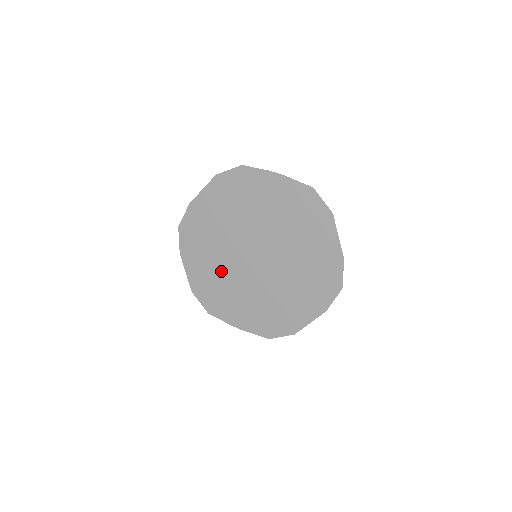
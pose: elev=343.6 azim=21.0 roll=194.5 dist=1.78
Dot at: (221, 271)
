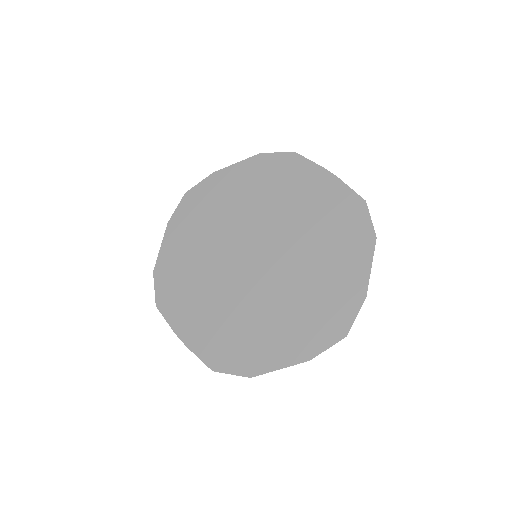
Dot at: (203, 259)
